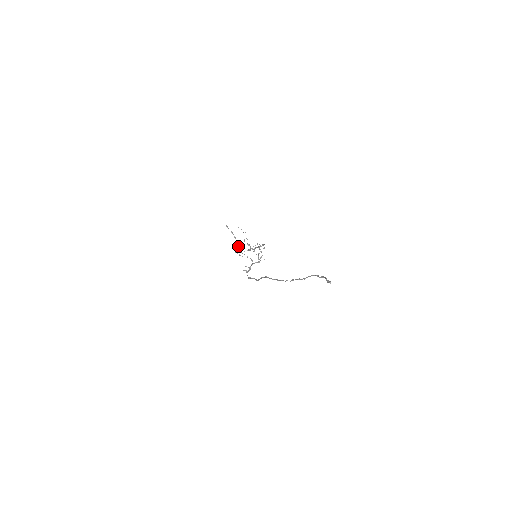
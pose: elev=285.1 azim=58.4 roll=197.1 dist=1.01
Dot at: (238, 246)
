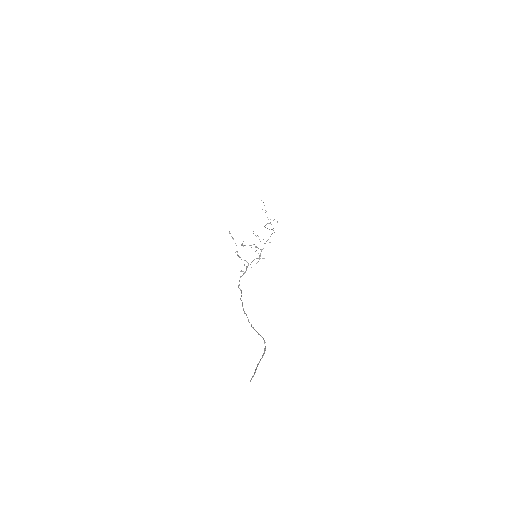
Dot at: (237, 251)
